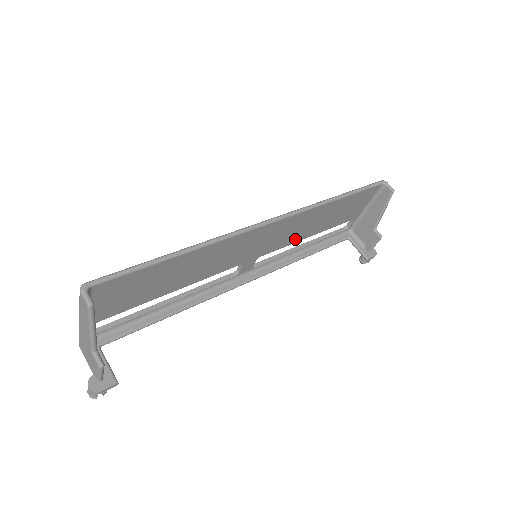
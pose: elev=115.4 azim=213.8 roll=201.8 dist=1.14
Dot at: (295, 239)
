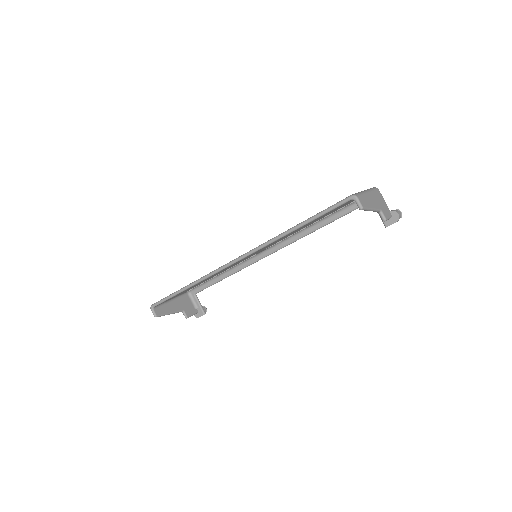
Dot at: occluded
